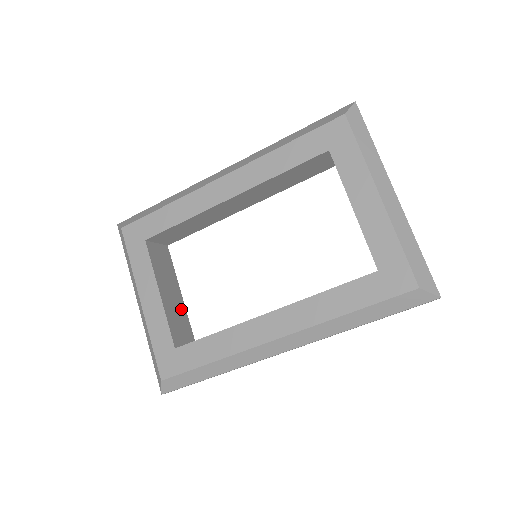
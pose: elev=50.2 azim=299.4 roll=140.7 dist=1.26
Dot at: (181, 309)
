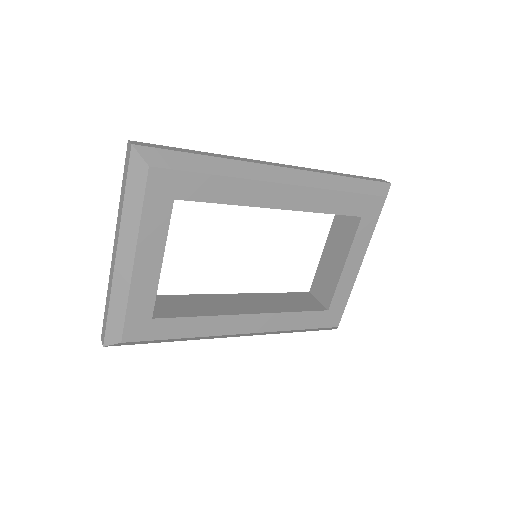
Dot at: occluded
